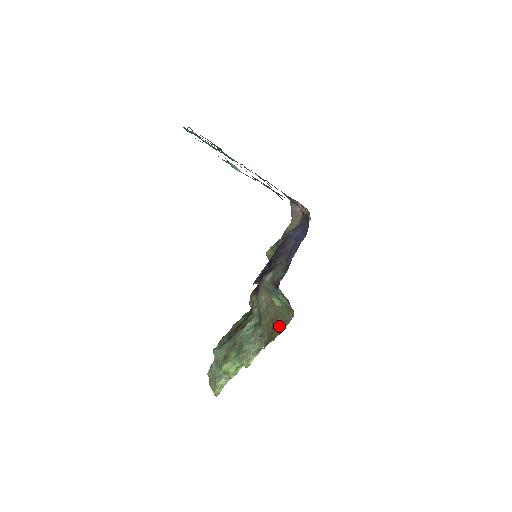
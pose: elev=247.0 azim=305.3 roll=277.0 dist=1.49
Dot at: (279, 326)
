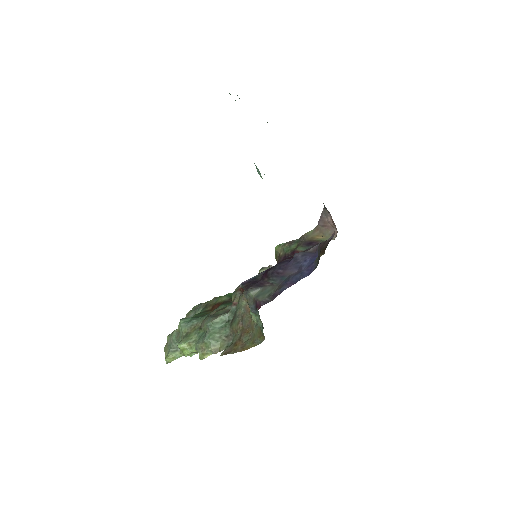
Dot at: (245, 342)
